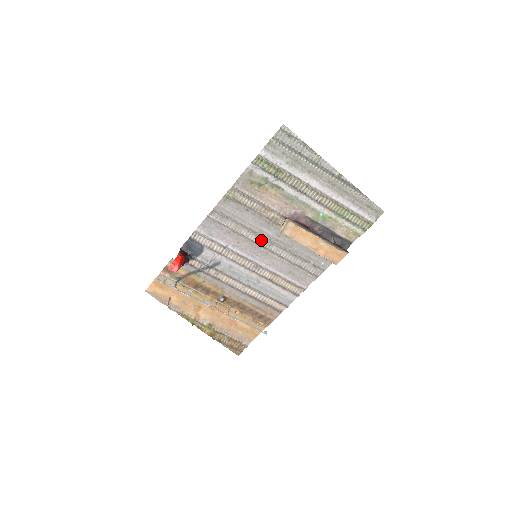
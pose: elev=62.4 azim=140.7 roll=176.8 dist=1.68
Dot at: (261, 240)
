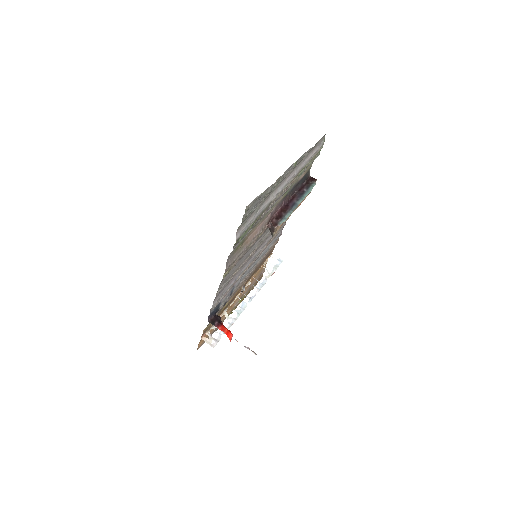
Dot at: (255, 249)
